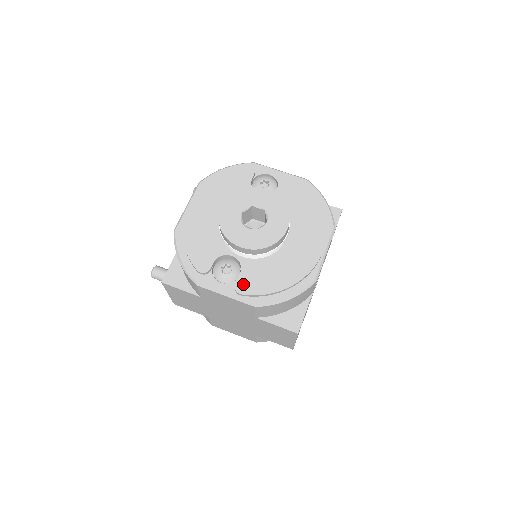
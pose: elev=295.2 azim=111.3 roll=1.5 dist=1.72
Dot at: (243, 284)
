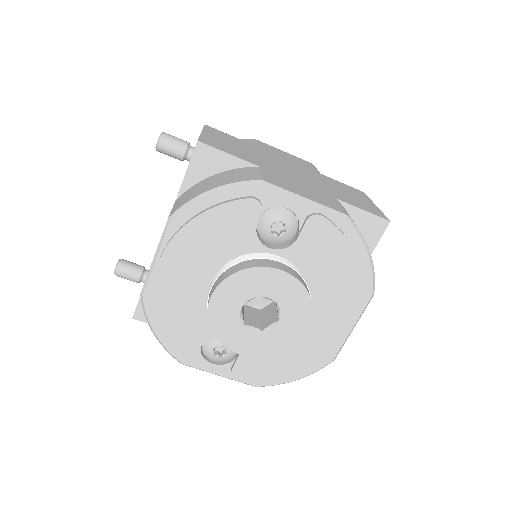
Dot at: (241, 370)
